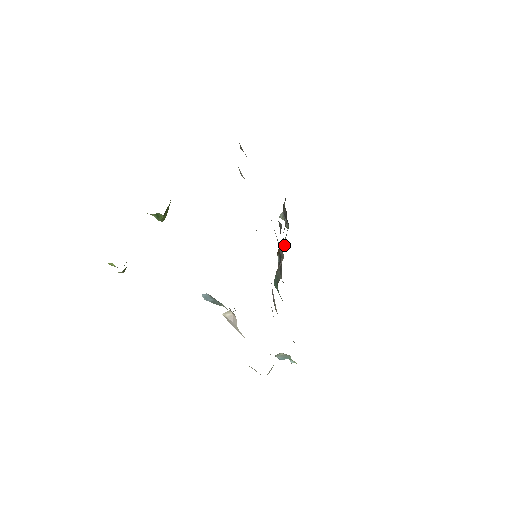
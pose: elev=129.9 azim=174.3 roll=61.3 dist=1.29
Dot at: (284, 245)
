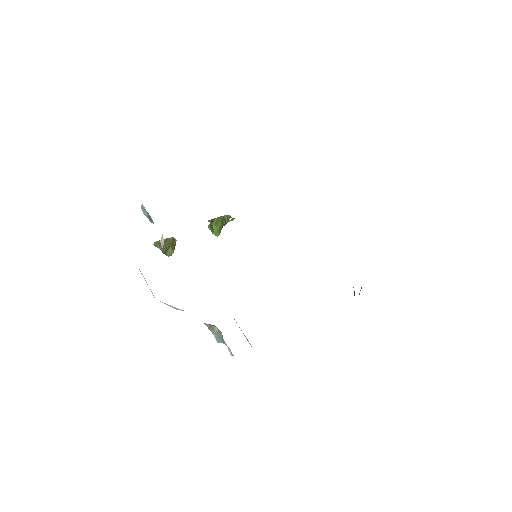
Dot at: occluded
